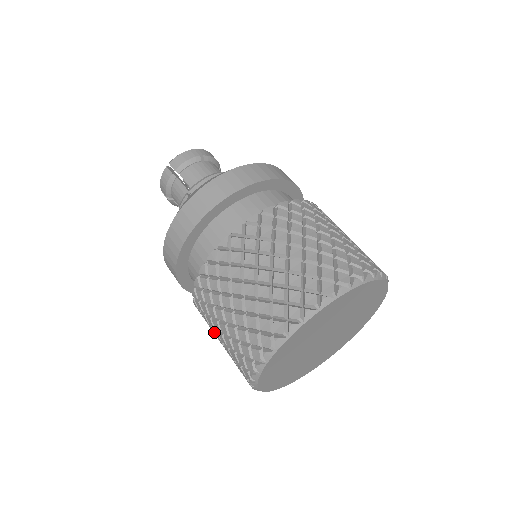
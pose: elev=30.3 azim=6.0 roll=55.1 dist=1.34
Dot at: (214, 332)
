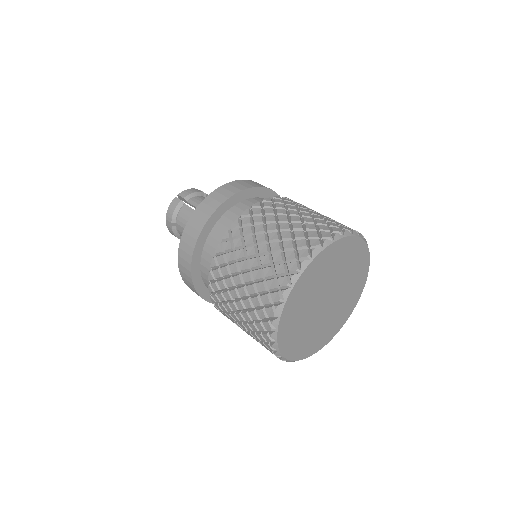
Dot at: occluded
